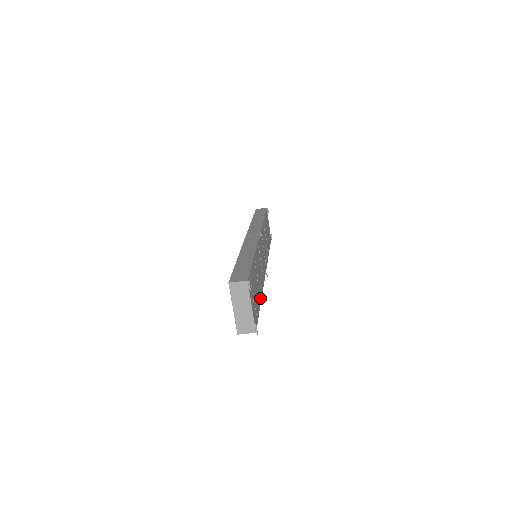
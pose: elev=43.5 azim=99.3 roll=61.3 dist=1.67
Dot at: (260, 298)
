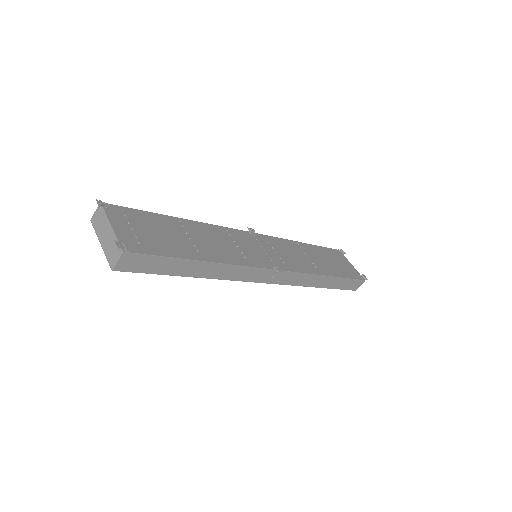
Dot at: (202, 258)
